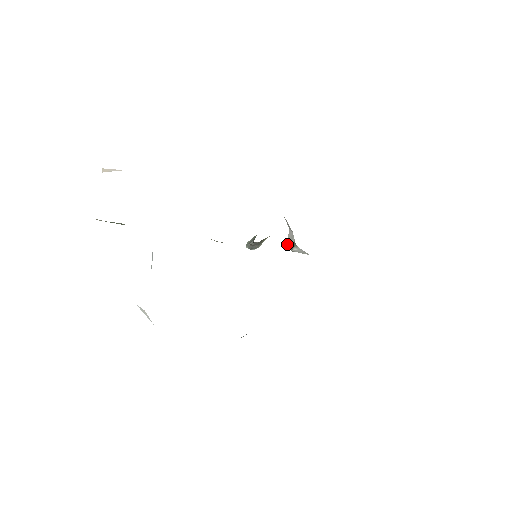
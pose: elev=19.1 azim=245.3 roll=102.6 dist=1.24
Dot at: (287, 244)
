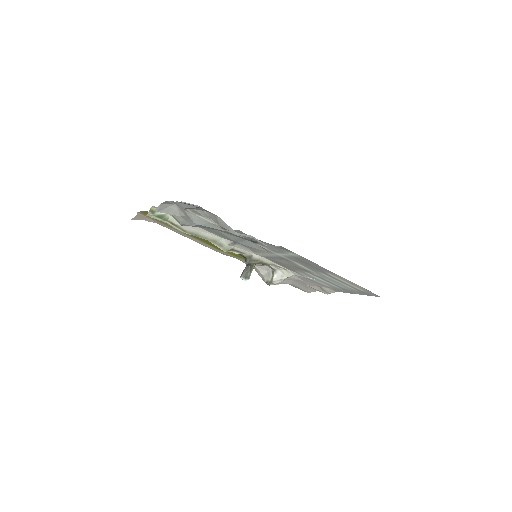
Dot at: (266, 283)
